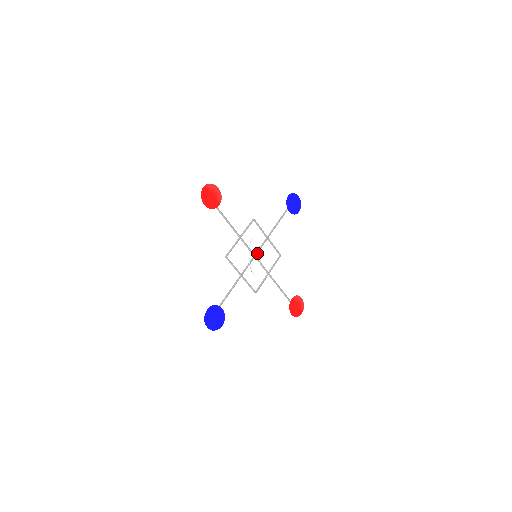
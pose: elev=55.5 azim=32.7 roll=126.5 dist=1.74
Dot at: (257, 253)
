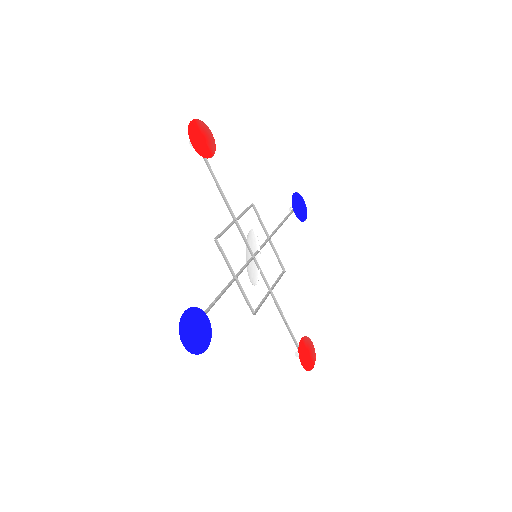
Dot at: (256, 255)
